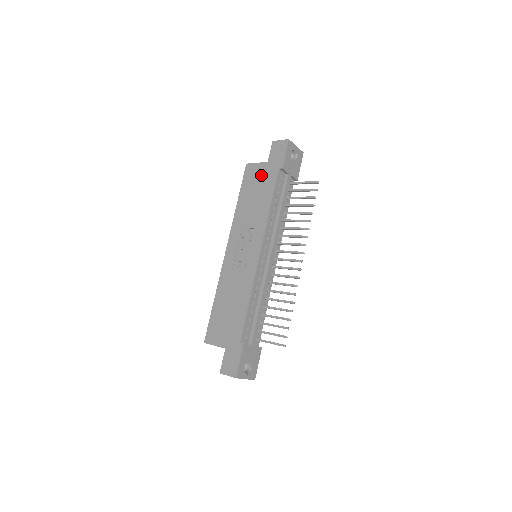
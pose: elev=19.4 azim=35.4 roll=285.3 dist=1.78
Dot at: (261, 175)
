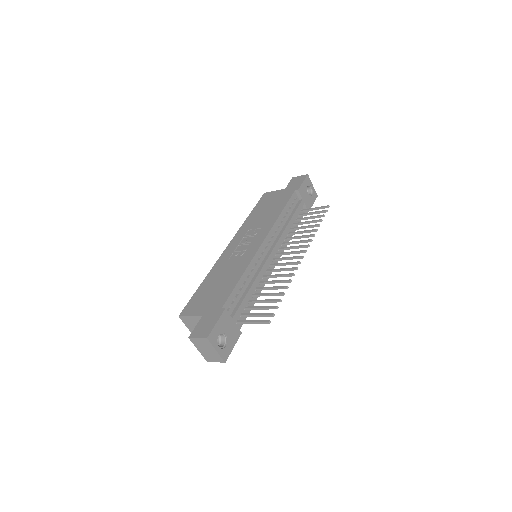
Dot at: (277, 196)
